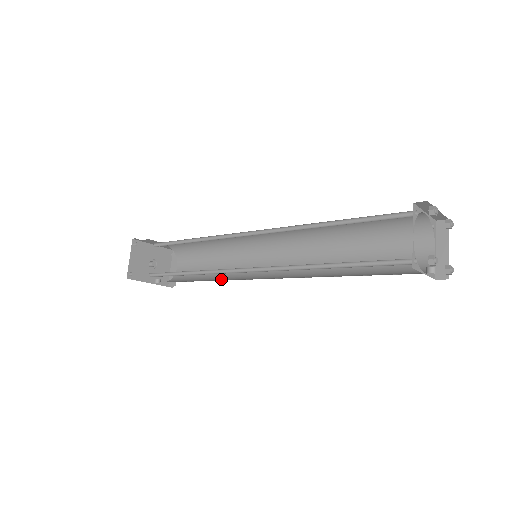
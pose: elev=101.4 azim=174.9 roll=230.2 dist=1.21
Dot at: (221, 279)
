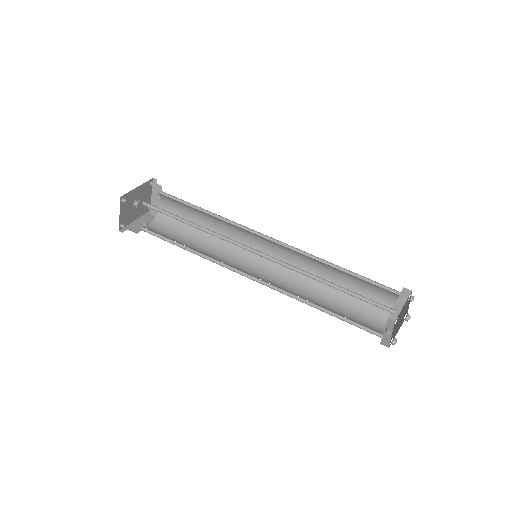
Dot at: (216, 247)
